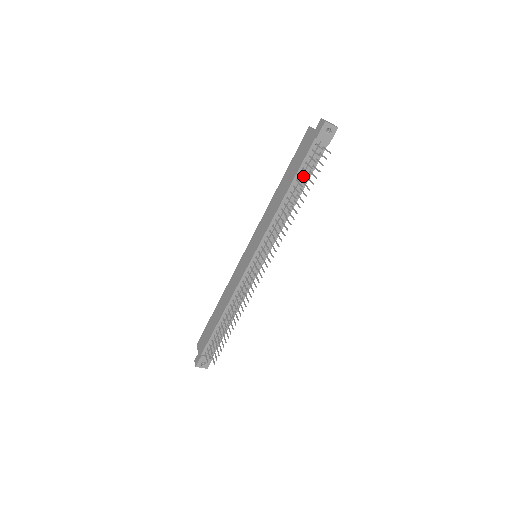
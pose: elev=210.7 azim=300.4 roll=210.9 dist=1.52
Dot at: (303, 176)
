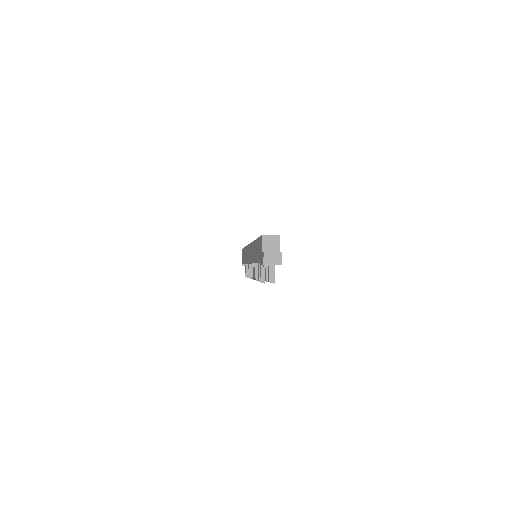
Dot at: occluded
